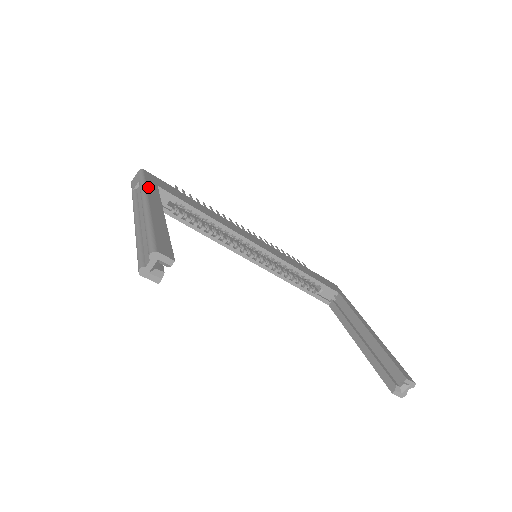
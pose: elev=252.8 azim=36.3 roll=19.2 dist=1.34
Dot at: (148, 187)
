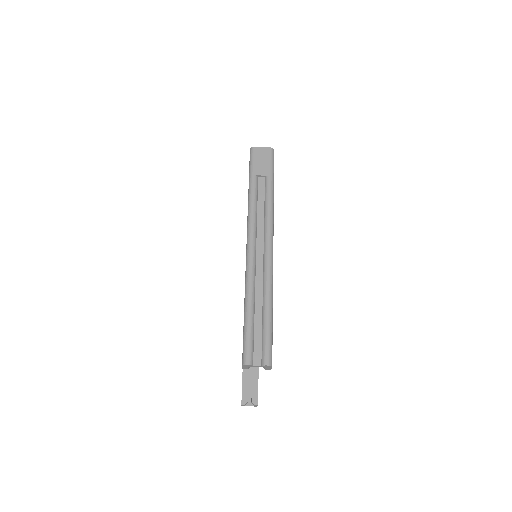
Dot at: occluded
